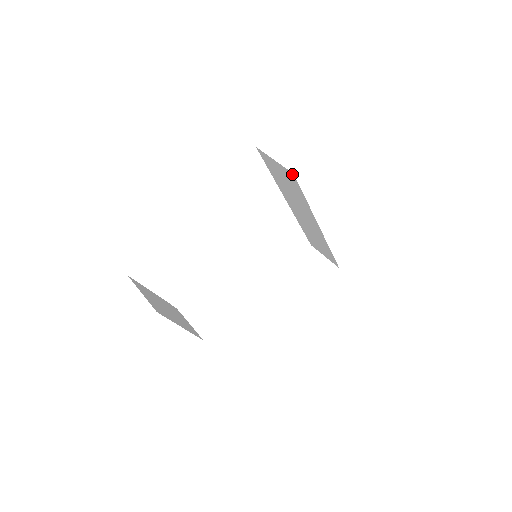
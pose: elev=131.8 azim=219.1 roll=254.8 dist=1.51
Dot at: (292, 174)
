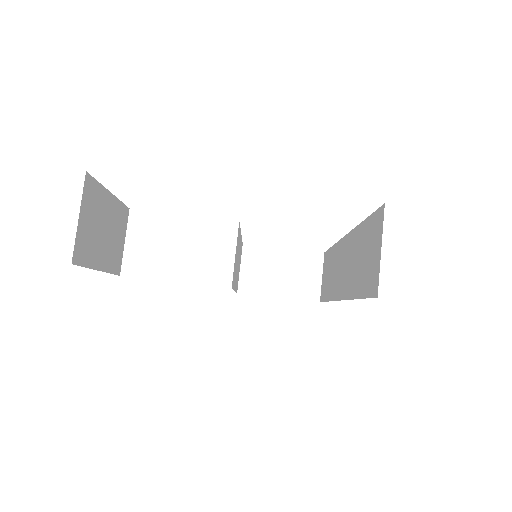
Dot at: (377, 291)
